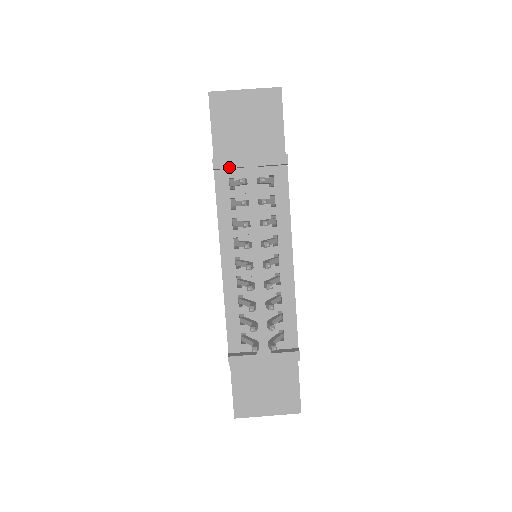
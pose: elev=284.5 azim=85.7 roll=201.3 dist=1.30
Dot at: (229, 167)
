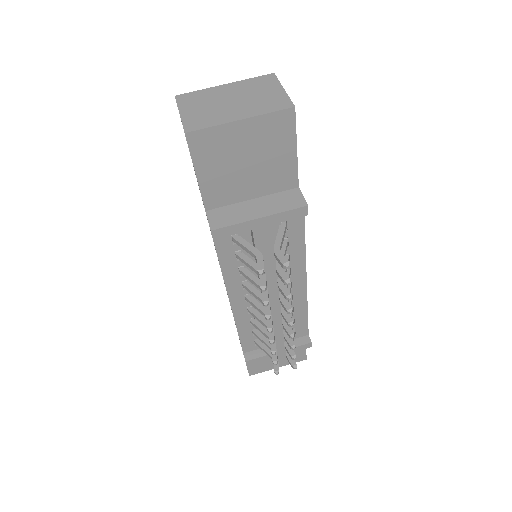
Dot at: (233, 234)
